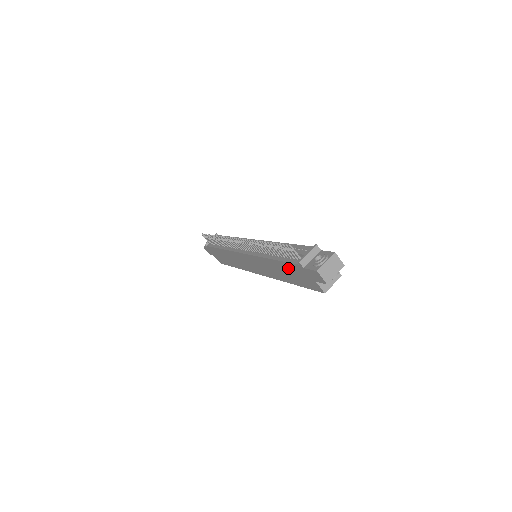
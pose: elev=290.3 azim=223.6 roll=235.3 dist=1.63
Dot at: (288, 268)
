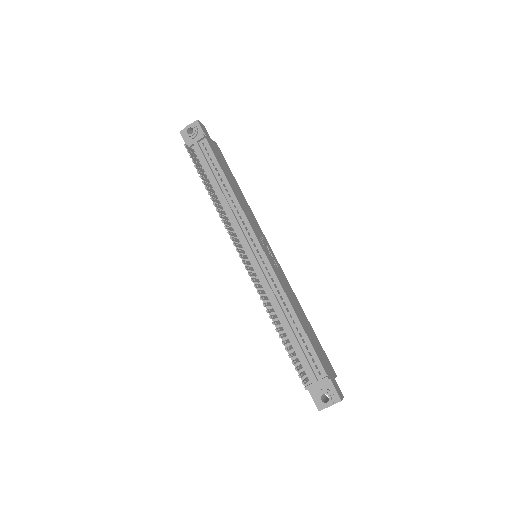
Dot at: occluded
